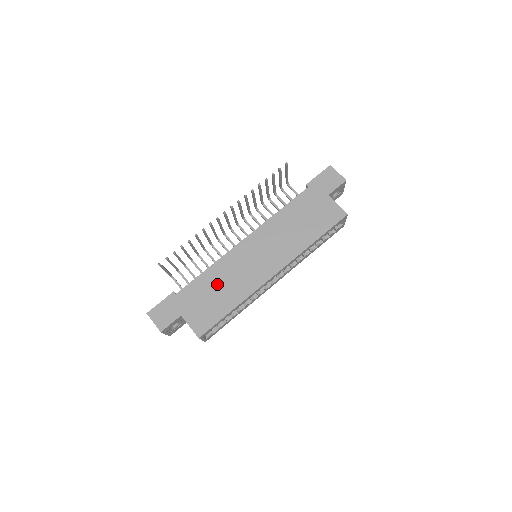
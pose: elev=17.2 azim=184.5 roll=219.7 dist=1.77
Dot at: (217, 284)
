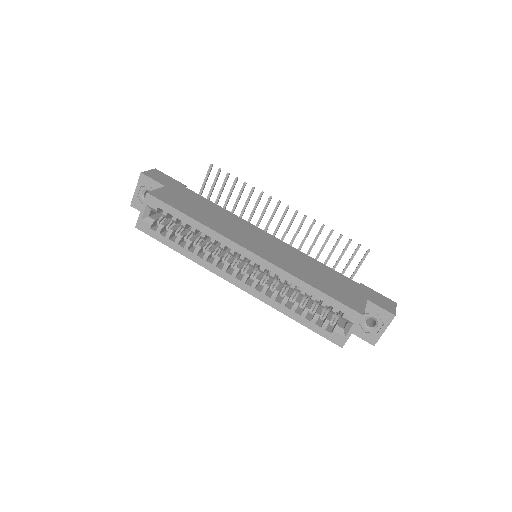
Dot at: (212, 211)
